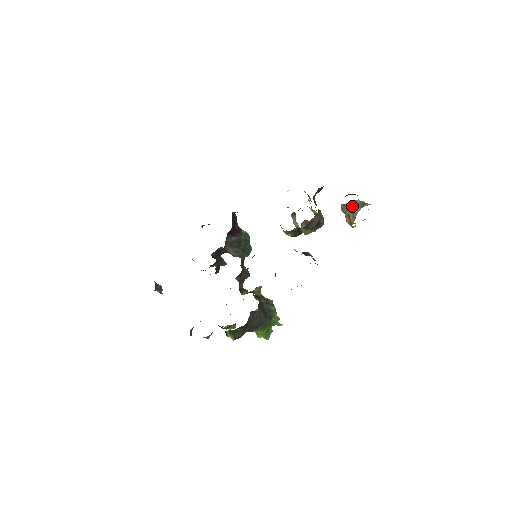
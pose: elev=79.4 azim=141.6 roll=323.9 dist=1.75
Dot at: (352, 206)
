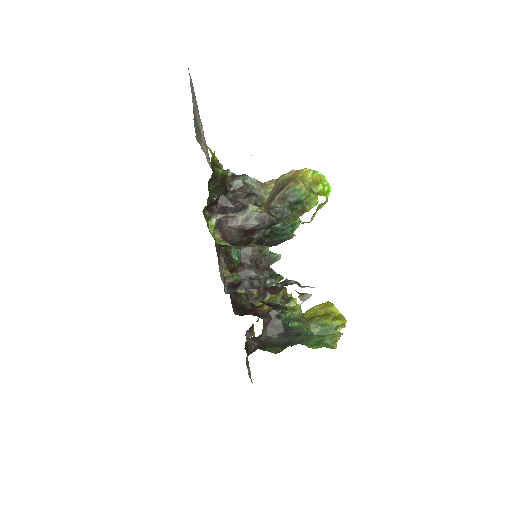
Dot at: (268, 197)
